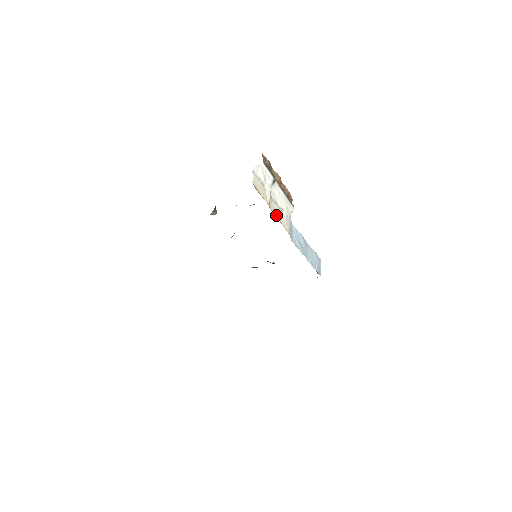
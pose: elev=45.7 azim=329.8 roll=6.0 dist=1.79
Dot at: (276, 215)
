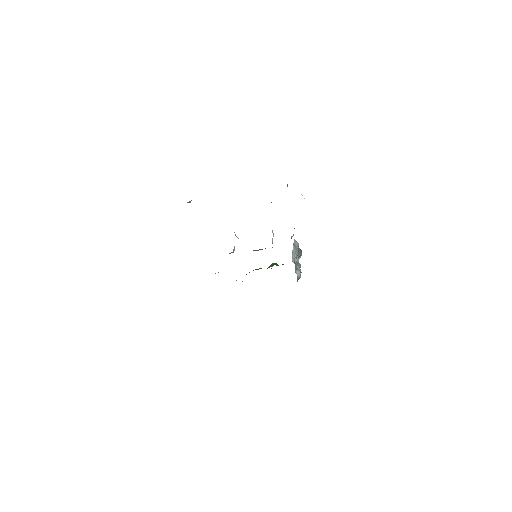
Dot at: occluded
